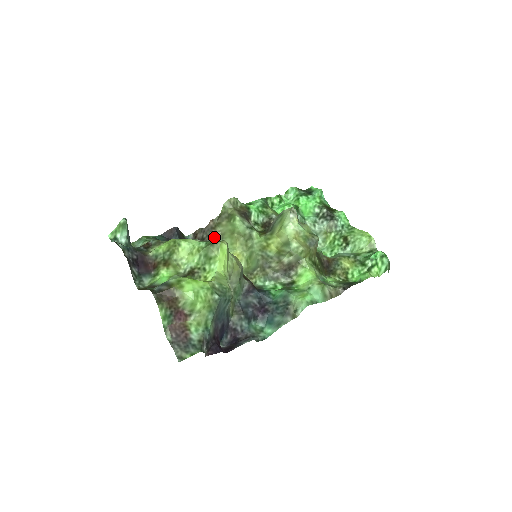
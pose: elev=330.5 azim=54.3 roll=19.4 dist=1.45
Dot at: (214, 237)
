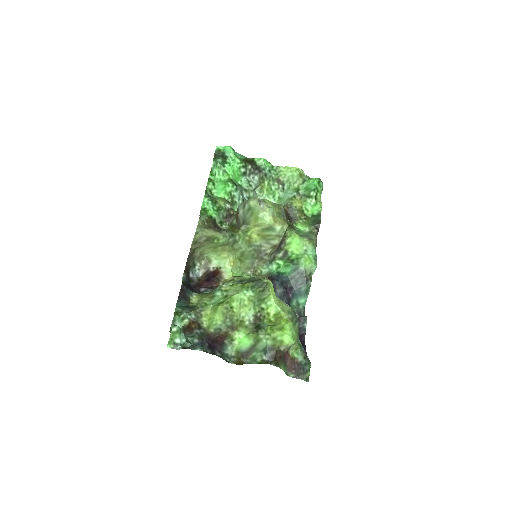
Dot at: (195, 258)
